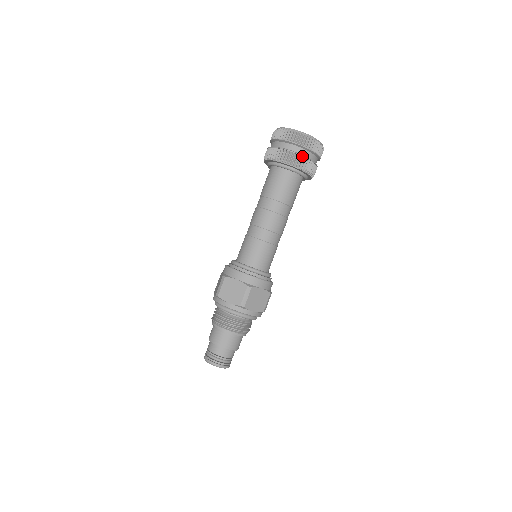
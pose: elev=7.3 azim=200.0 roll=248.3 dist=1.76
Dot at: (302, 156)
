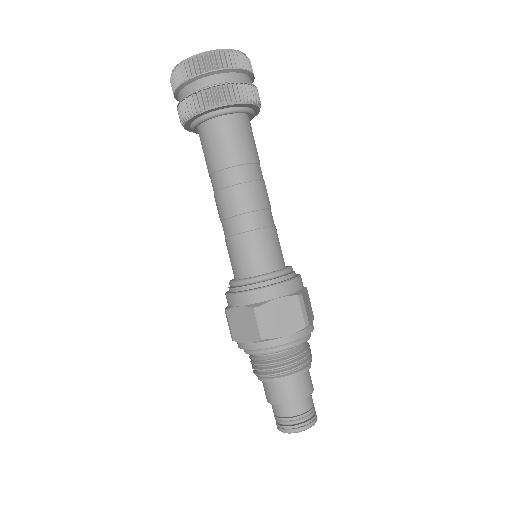
Dot at: (210, 87)
